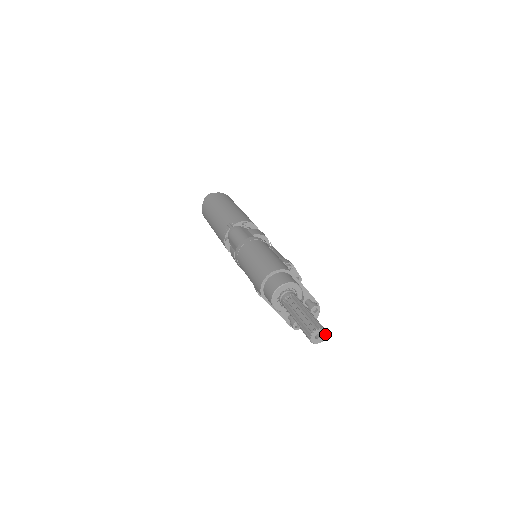
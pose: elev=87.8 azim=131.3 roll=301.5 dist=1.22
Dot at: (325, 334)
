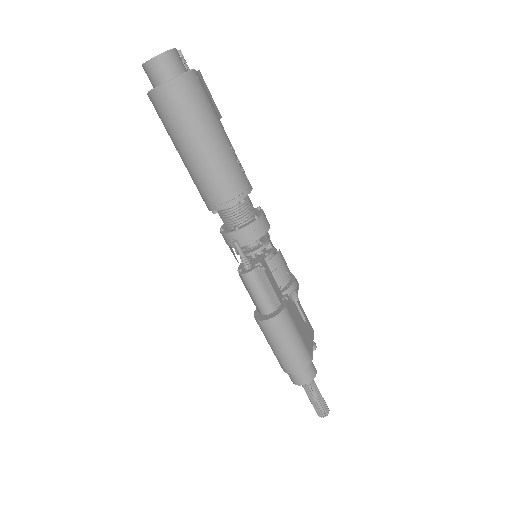
Dot at: (328, 410)
